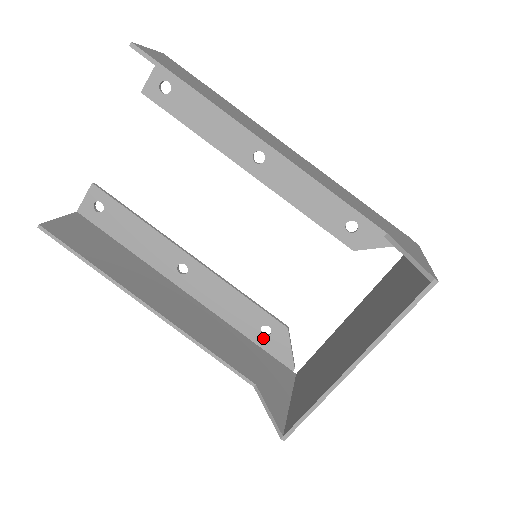
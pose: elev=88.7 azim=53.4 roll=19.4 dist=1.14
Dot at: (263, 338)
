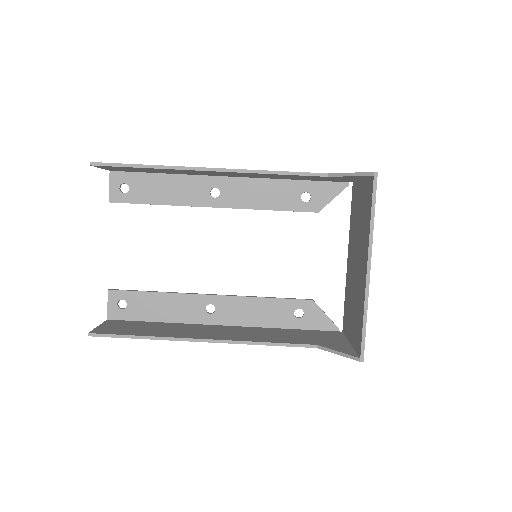
Dot at: (301, 321)
